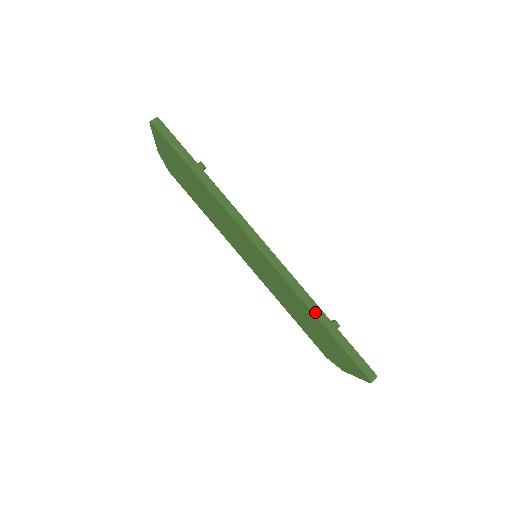
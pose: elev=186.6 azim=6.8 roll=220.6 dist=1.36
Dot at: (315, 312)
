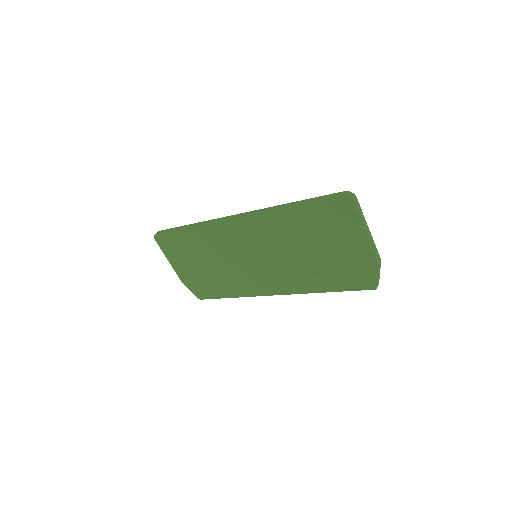
Dot at: (283, 207)
